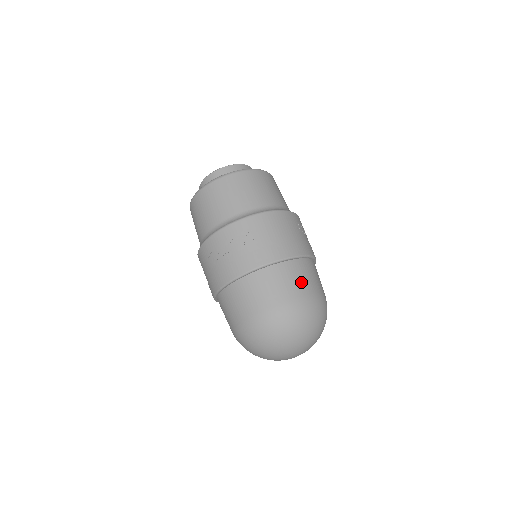
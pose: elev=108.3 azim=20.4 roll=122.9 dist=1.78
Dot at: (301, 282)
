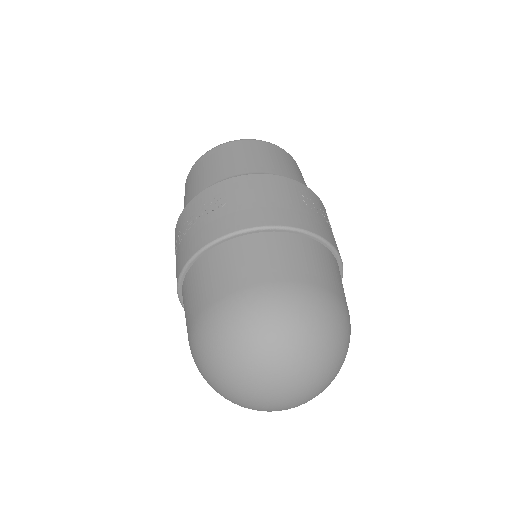
Dot at: (280, 262)
